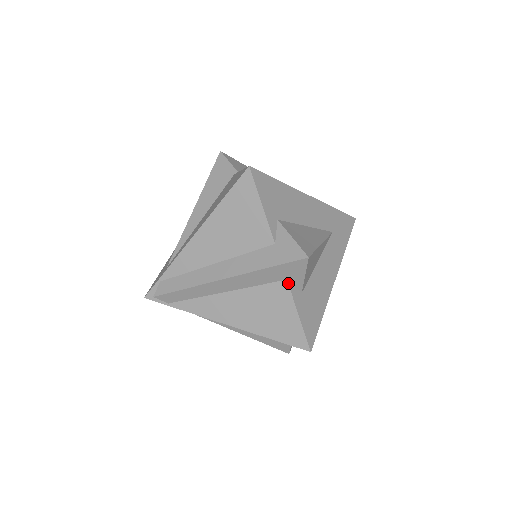
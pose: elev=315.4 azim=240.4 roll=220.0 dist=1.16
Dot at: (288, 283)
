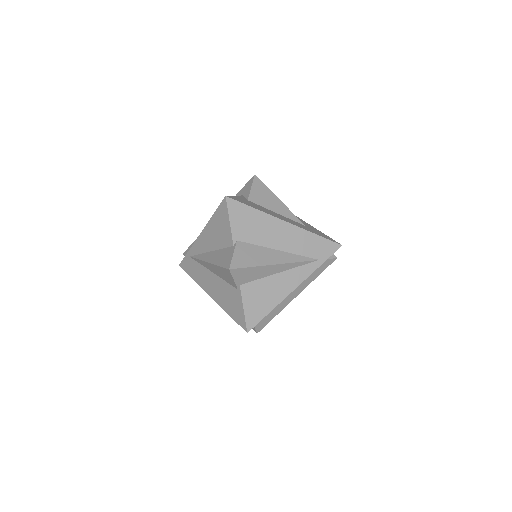
Dot at: (242, 196)
